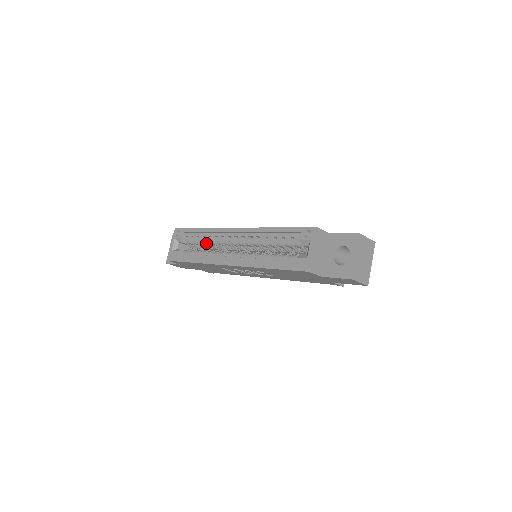
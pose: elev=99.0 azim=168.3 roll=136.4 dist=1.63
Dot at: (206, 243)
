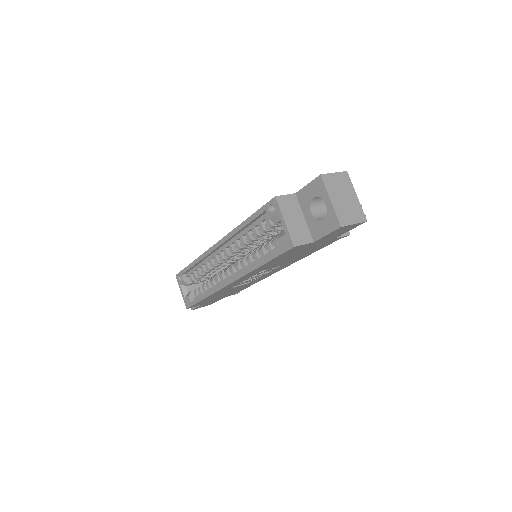
Dot at: (205, 273)
